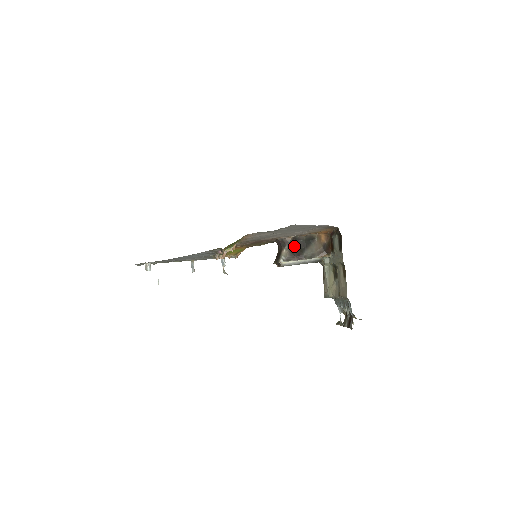
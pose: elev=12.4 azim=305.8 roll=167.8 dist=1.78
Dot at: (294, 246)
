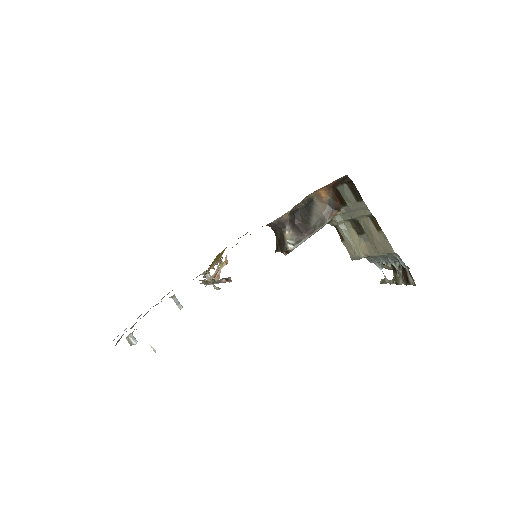
Dot at: (295, 221)
